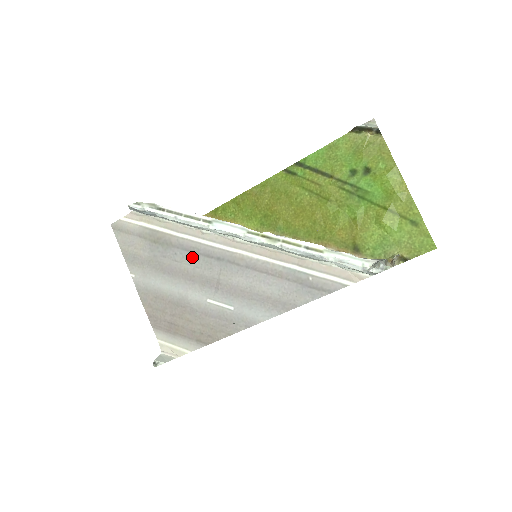
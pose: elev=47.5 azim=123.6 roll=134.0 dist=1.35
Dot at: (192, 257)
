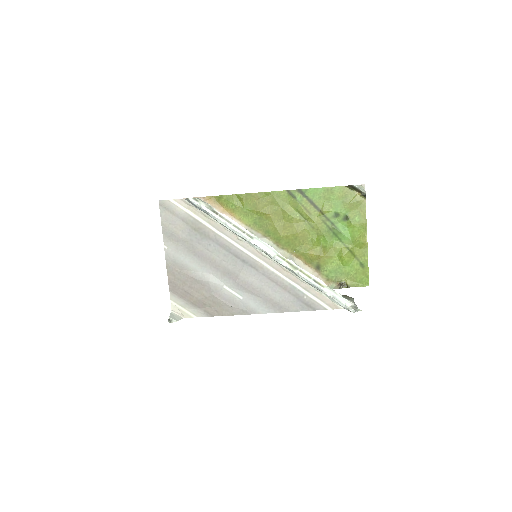
Dot at: (223, 252)
